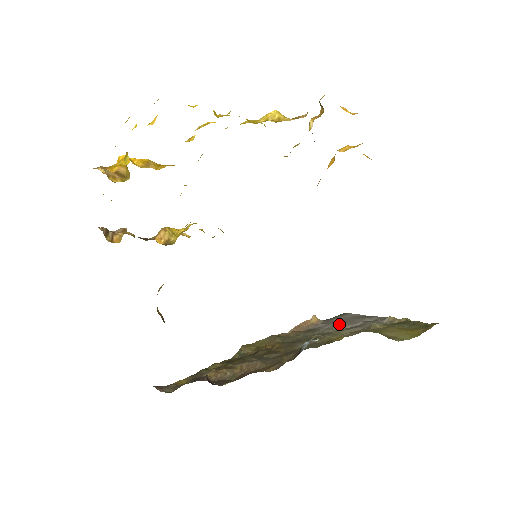
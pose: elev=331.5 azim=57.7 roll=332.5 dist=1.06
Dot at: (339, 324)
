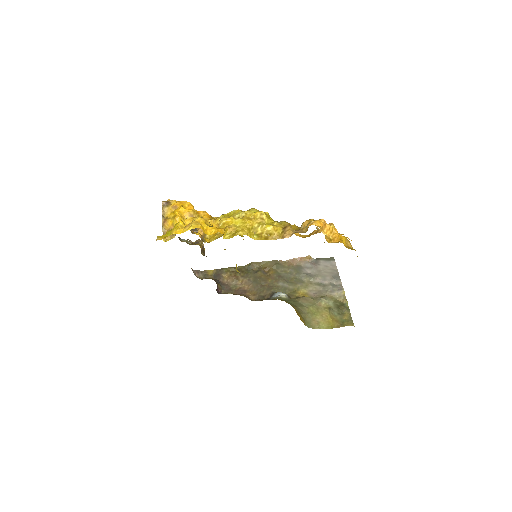
Dot at: (316, 274)
